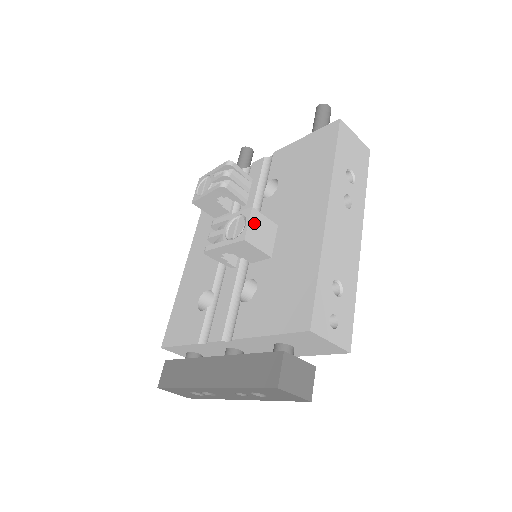
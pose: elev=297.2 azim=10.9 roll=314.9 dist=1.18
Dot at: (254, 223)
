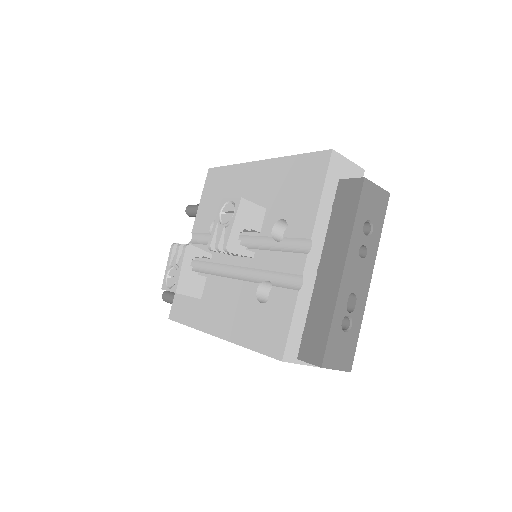
Dot at: occluded
